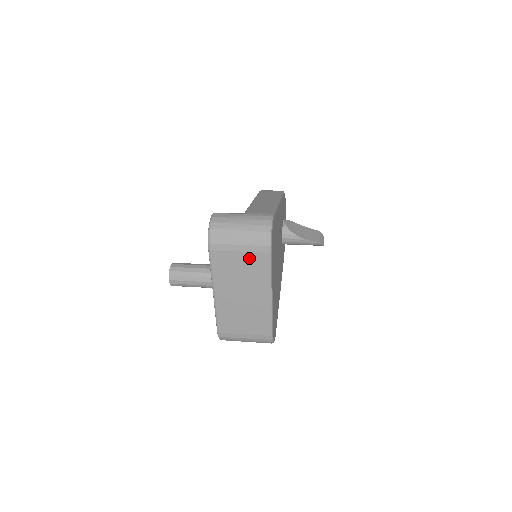
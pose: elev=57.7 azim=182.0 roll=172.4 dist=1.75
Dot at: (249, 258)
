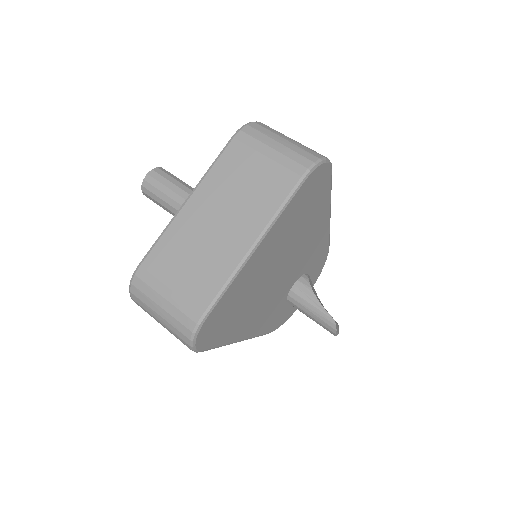
Dot at: (271, 172)
